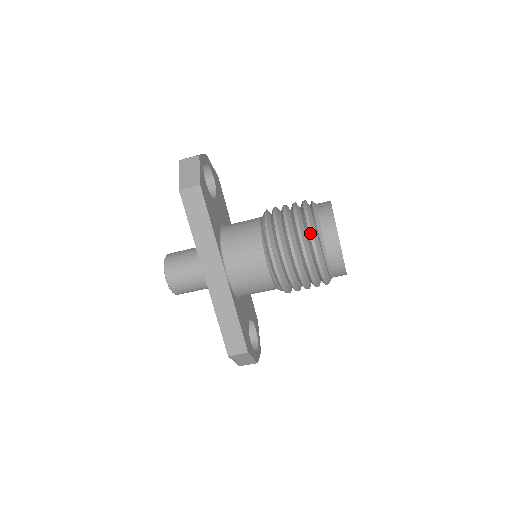
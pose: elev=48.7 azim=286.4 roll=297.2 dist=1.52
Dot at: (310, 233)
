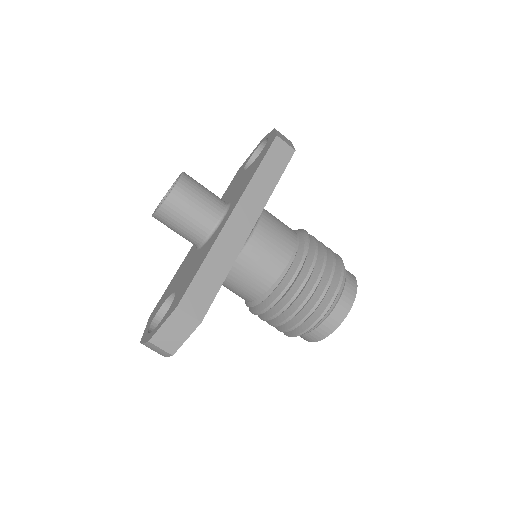
Dot at: (343, 268)
